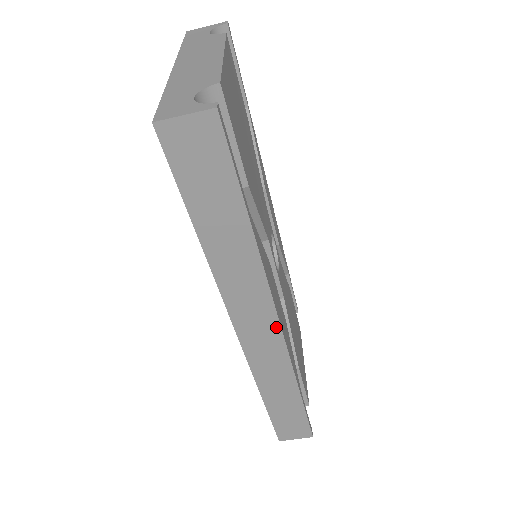
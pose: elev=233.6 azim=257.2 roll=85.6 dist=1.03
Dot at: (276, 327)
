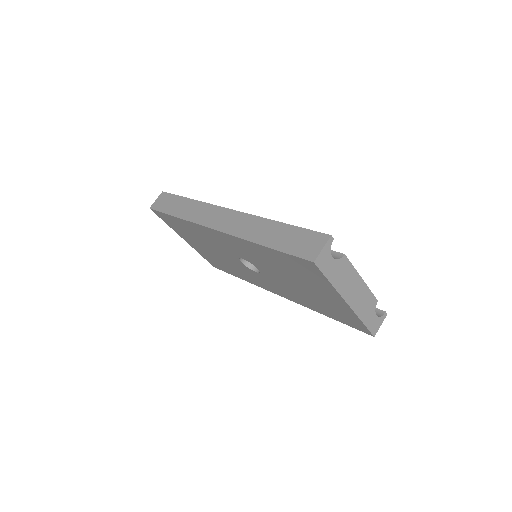
Dot at: (227, 211)
